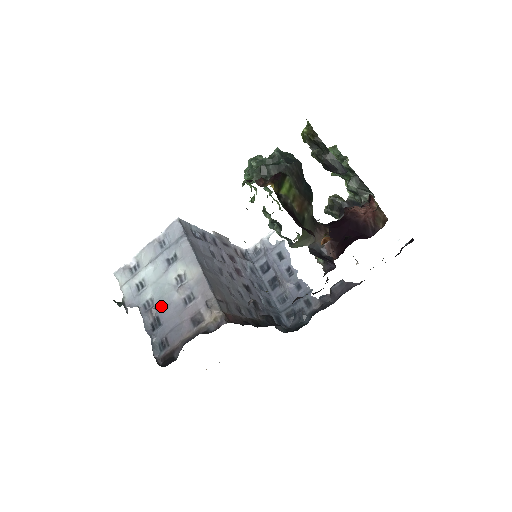
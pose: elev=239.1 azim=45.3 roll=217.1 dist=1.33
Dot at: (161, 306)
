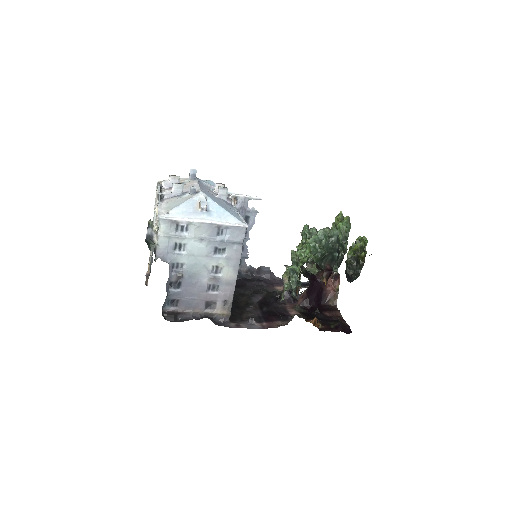
Dot at: (189, 277)
